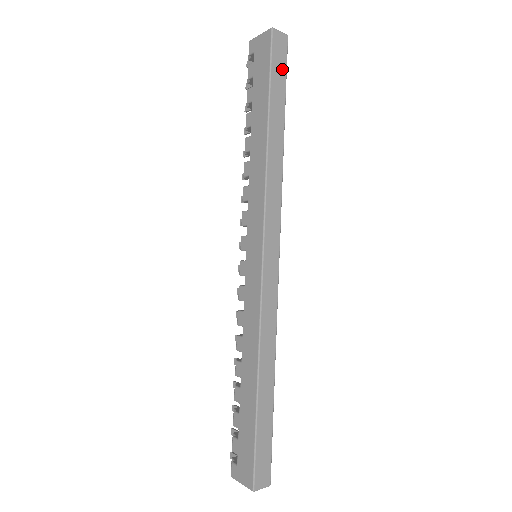
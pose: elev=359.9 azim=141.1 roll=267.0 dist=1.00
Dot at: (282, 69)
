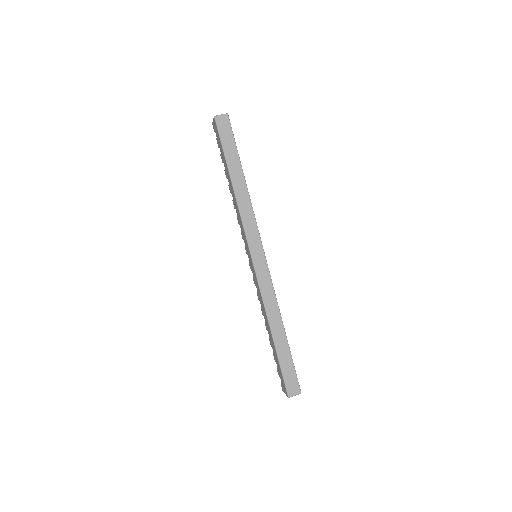
Dot at: (230, 137)
